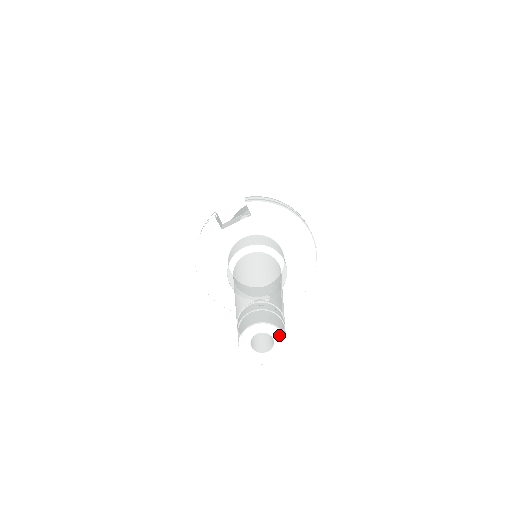
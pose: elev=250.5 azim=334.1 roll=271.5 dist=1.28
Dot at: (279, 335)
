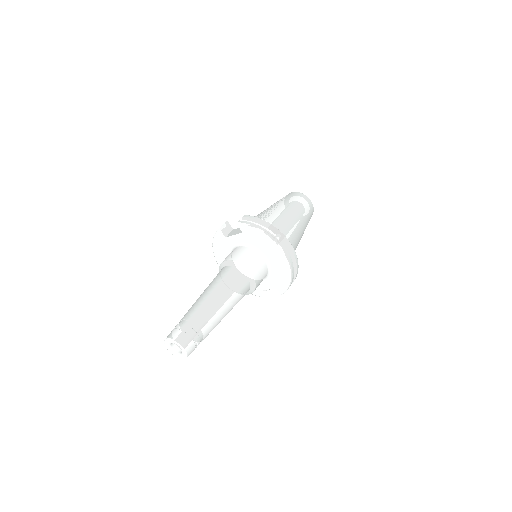
Dot at: (182, 348)
